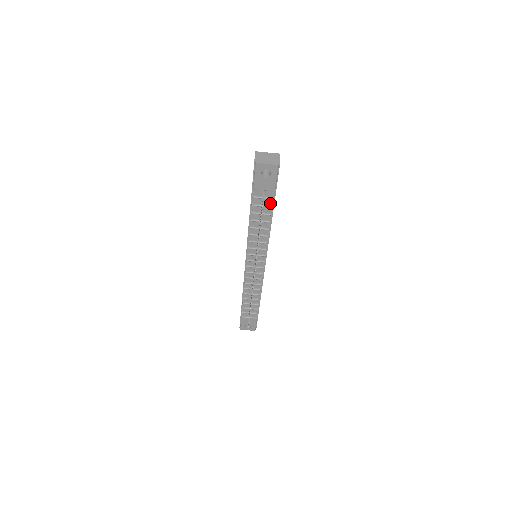
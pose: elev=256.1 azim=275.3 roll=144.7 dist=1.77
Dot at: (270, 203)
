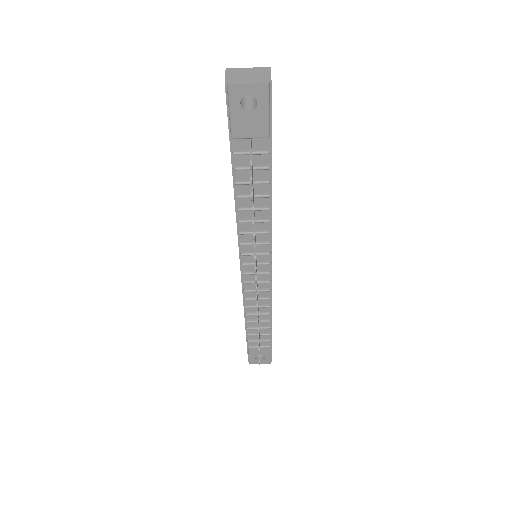
Dot at: (264, 162)
